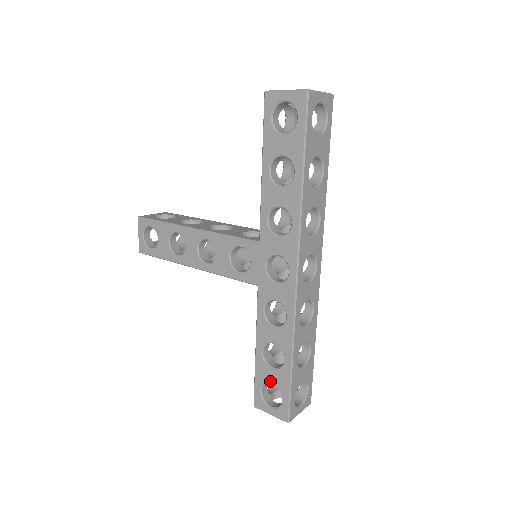
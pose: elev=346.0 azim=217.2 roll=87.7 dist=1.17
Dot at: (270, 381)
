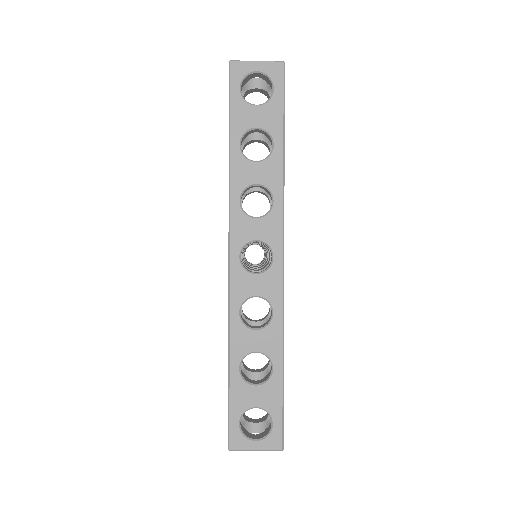
Dot at: occluded
